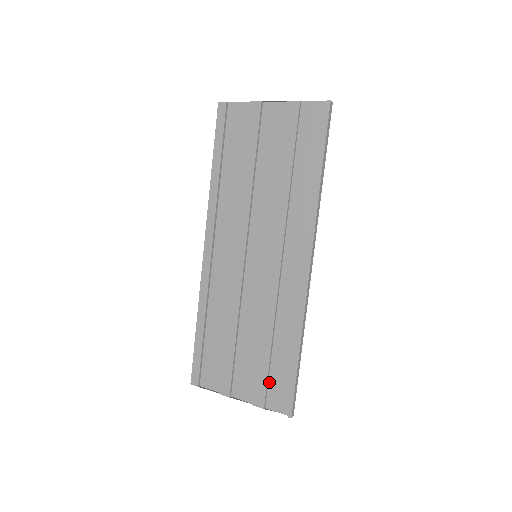
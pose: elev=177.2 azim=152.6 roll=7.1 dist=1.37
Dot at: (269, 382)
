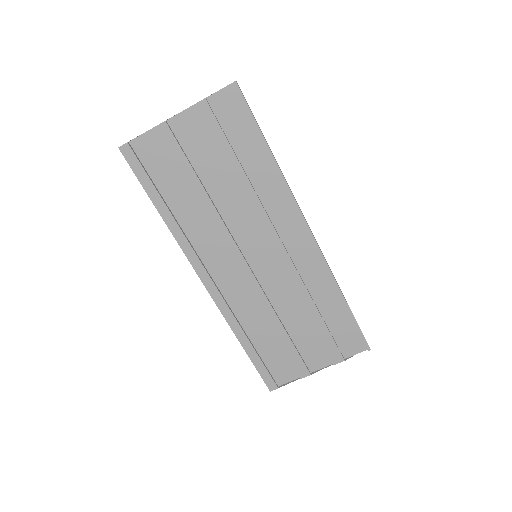
Dot at: (335, 339)
